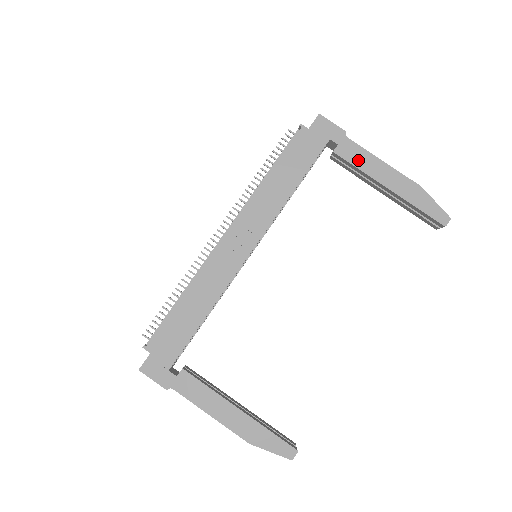
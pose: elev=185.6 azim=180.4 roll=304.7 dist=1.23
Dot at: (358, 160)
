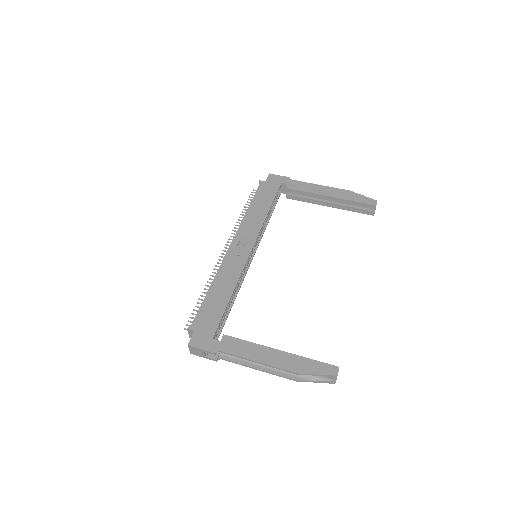
Dot at: (304, 188)
